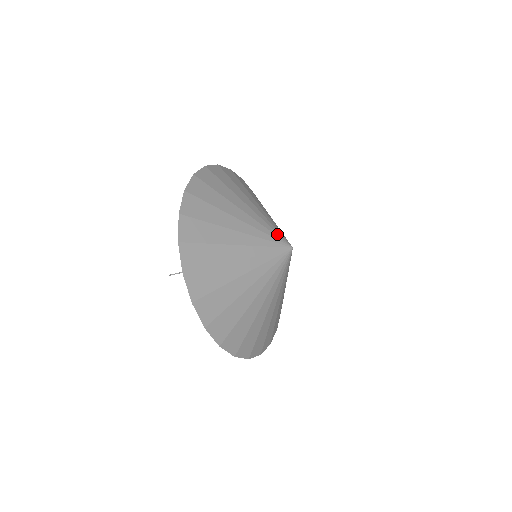
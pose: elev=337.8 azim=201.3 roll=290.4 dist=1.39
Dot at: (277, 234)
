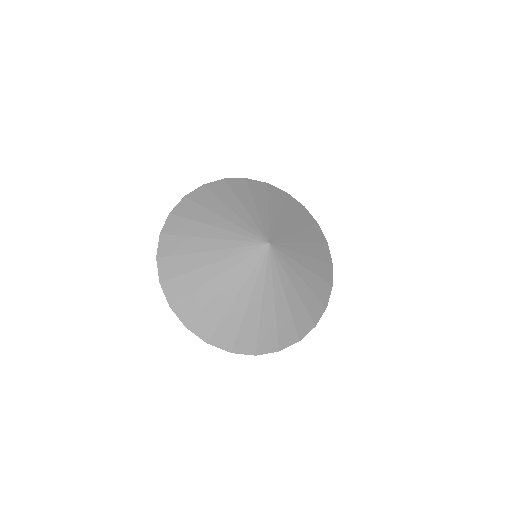
Dot at: (259, 231)
